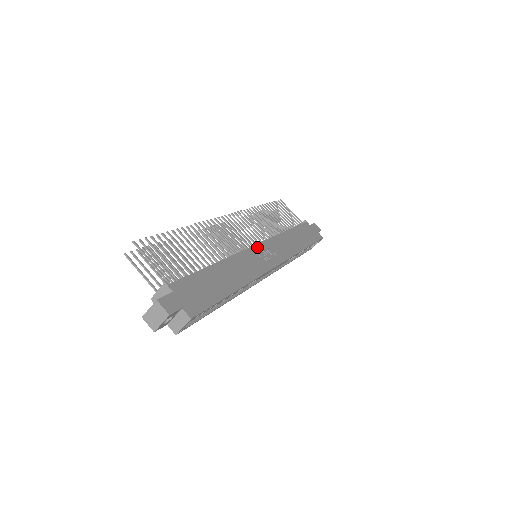
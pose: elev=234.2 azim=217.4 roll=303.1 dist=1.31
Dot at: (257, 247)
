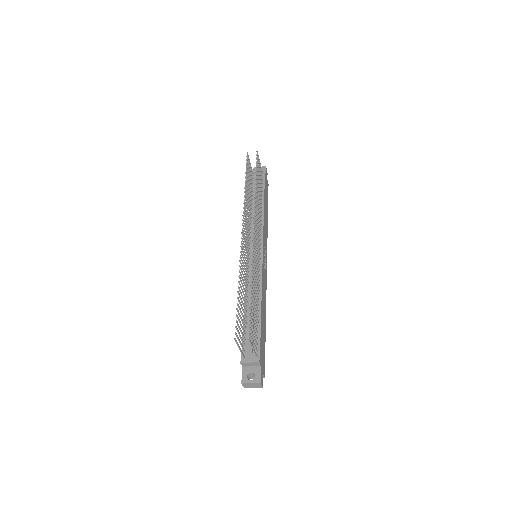
Dot at: (263, 256)
